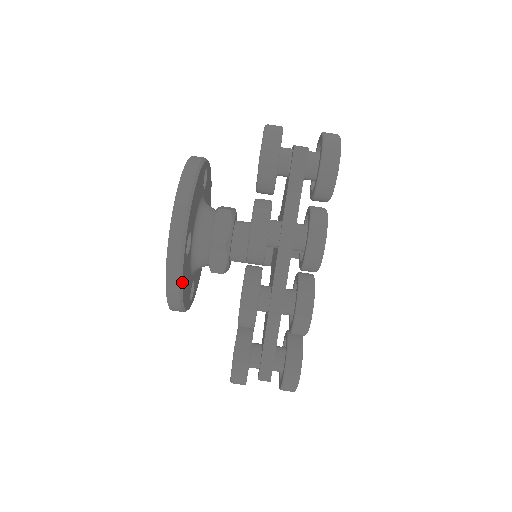
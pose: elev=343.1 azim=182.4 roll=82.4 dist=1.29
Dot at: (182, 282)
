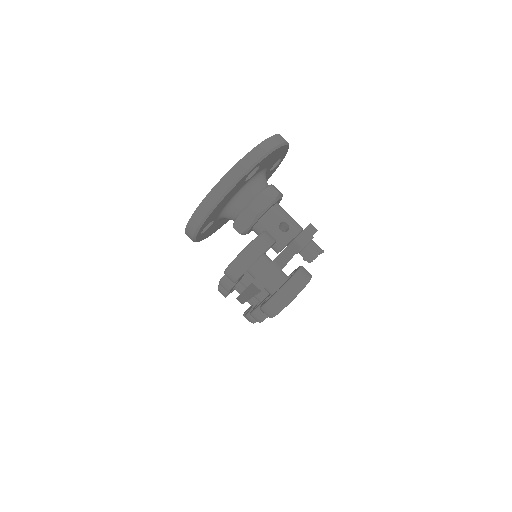
Dot at: (198, 241)
